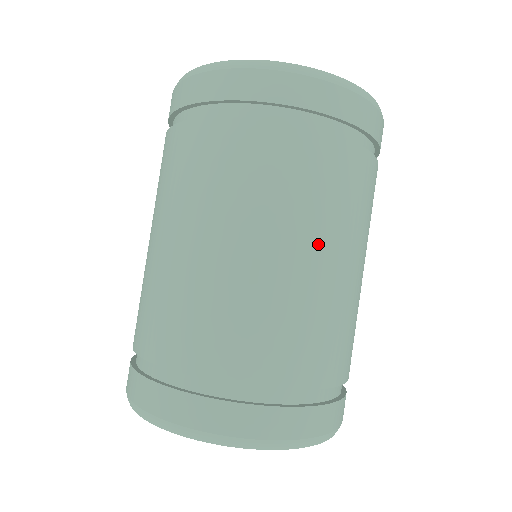
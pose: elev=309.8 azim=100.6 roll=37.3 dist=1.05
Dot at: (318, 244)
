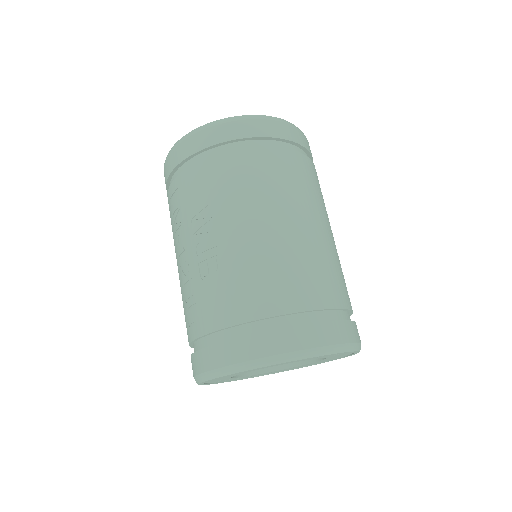
Dot at: occluded
